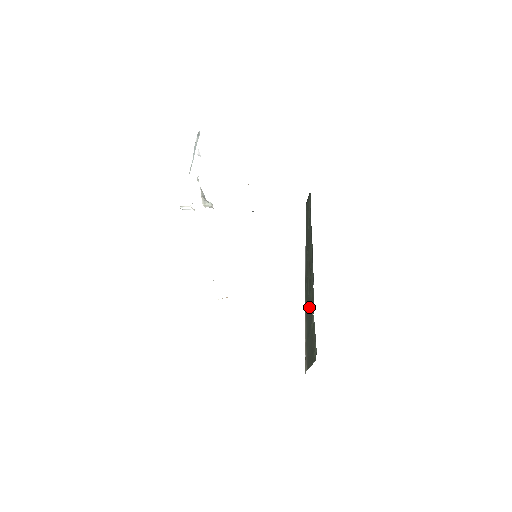
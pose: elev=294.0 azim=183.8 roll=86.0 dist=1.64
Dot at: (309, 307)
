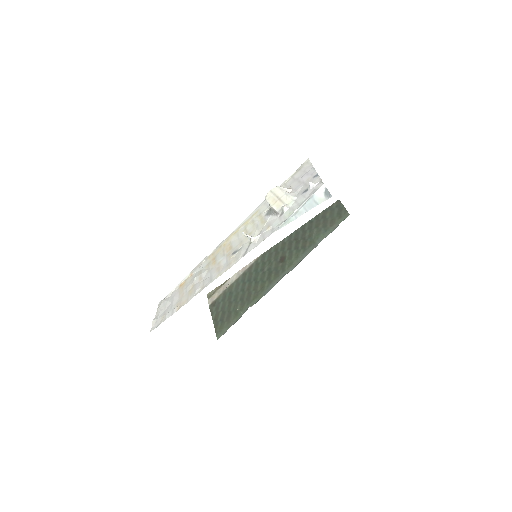
Dot at: (250, 286)
